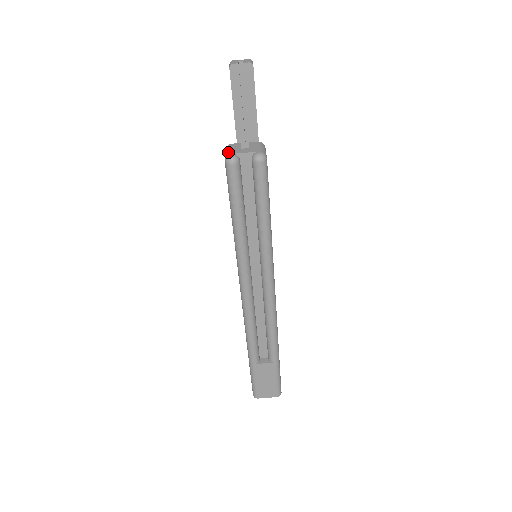
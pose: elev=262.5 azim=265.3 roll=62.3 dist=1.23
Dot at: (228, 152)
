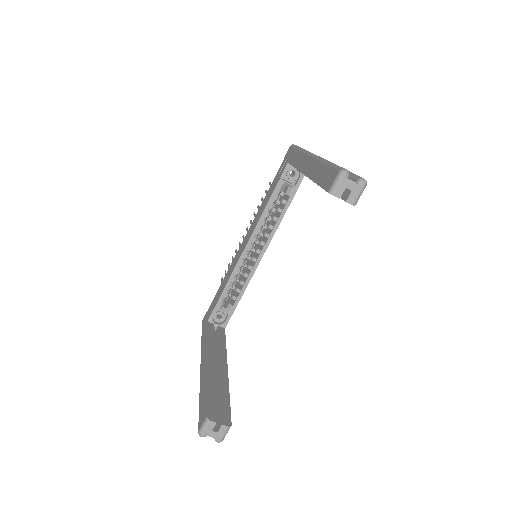
Dot at: (203, 431)
